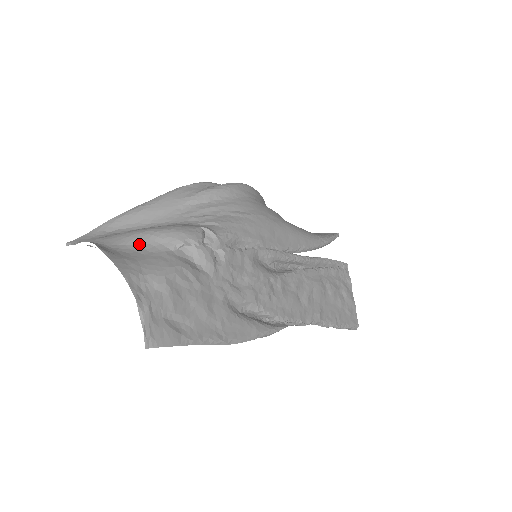
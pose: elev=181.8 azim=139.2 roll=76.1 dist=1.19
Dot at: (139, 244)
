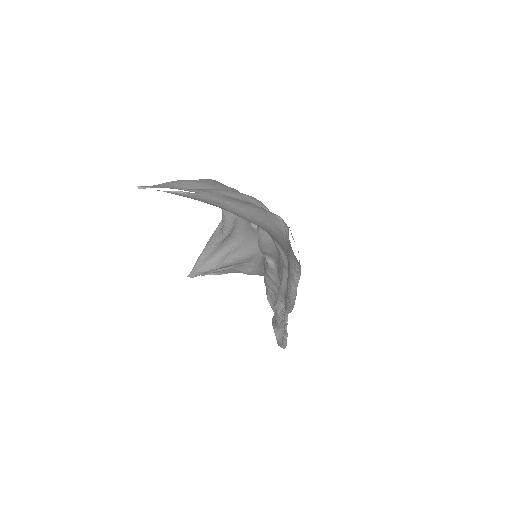
Dot at: (238, 198)
